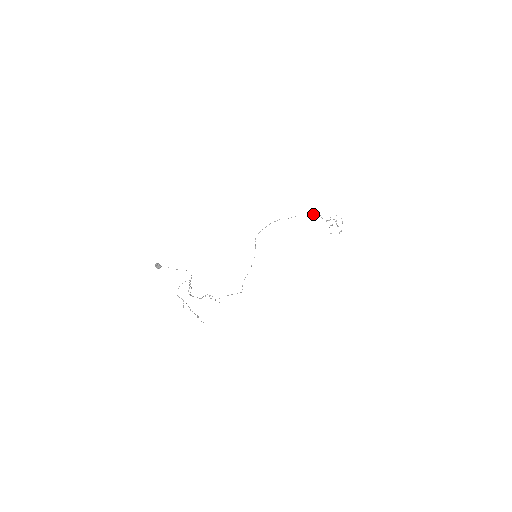
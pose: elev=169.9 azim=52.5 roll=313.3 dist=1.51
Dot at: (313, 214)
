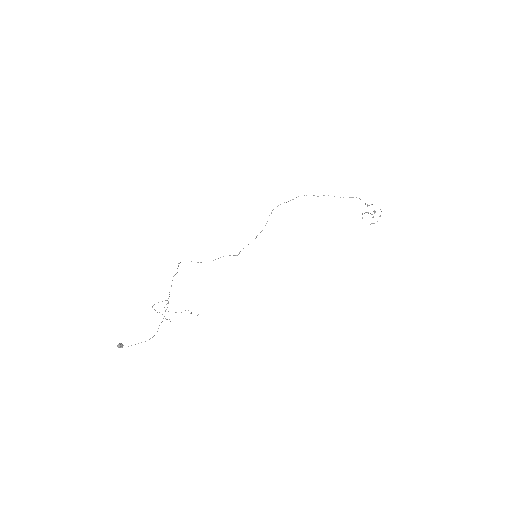
Dot at: (352, 197)
